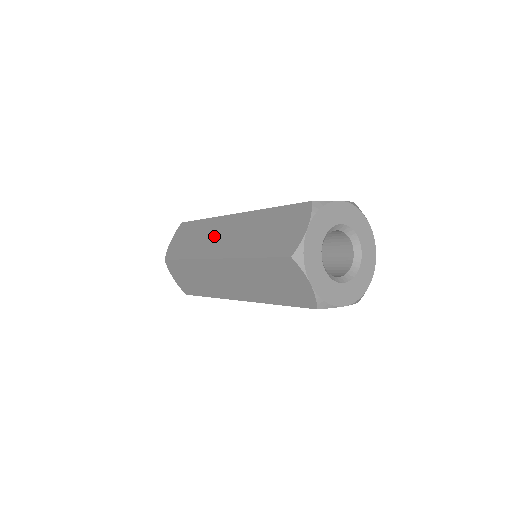
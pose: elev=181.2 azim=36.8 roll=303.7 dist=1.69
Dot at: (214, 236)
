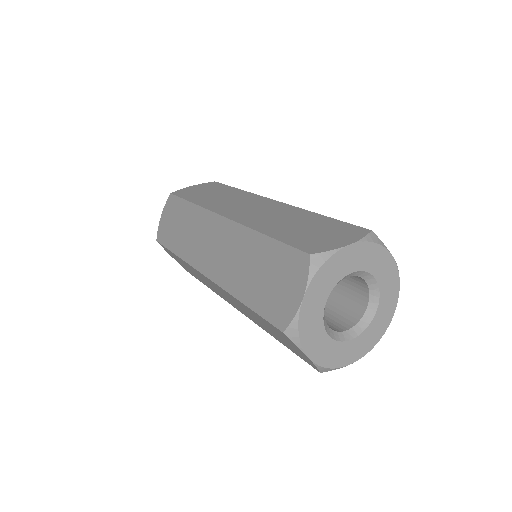
Dot at: (238, 203)
